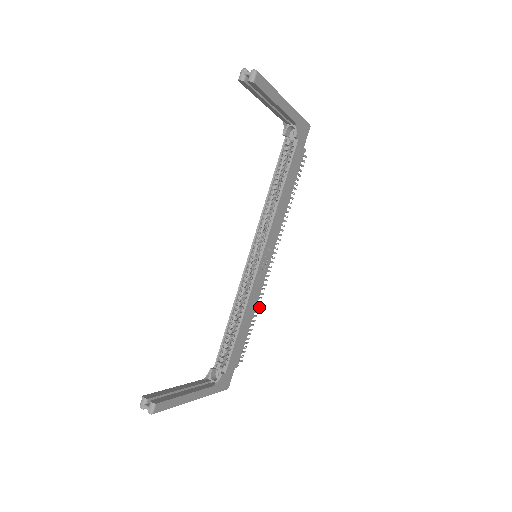
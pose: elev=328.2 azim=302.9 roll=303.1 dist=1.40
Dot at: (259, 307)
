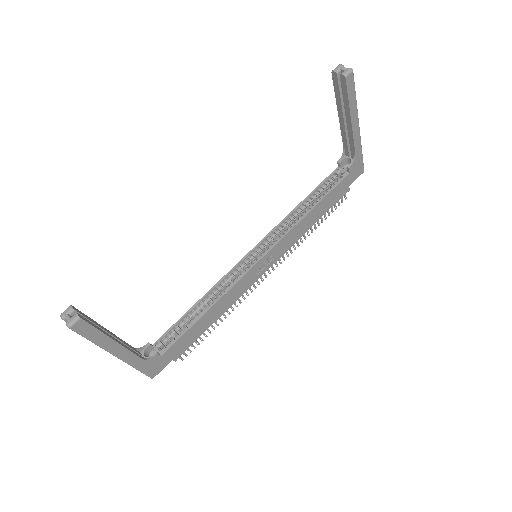
Dot at: (230, 313)
